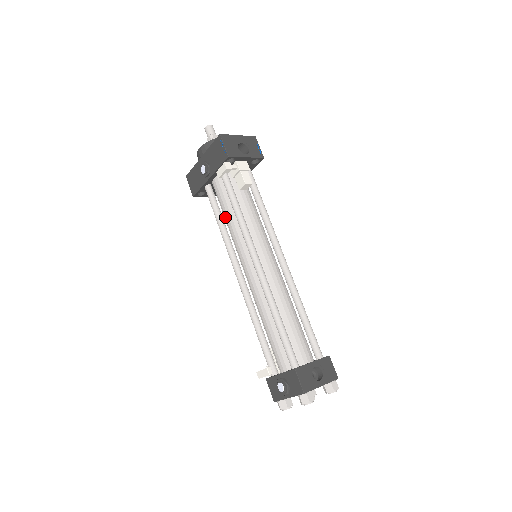
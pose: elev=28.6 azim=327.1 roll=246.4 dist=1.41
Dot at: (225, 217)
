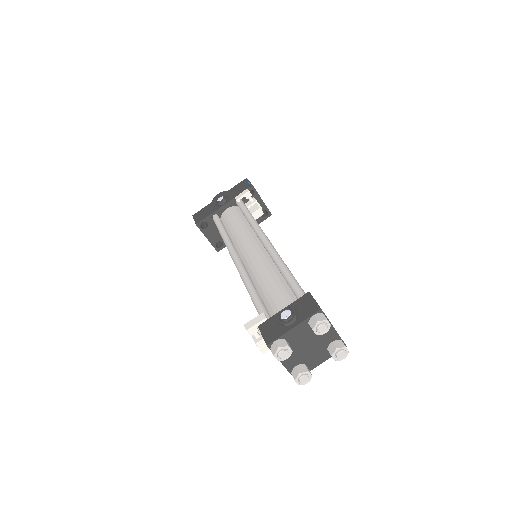
Dot at: (231, 228)
